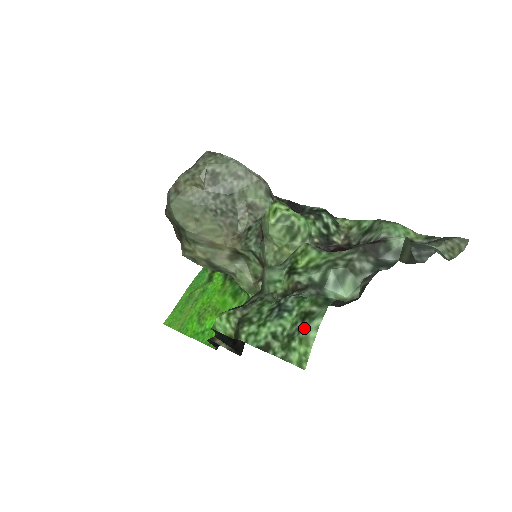
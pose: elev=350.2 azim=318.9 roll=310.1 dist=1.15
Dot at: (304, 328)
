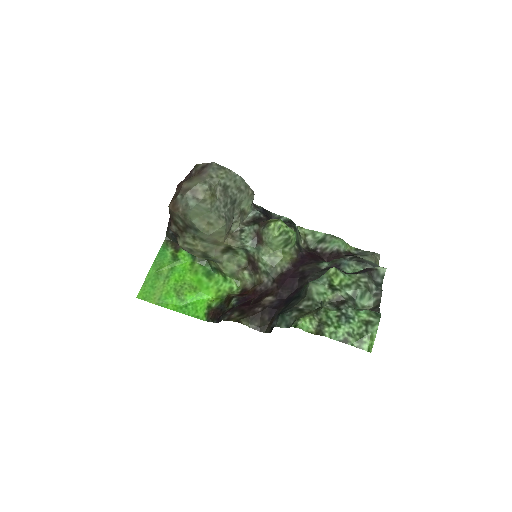
Dot at: (370, 331)
